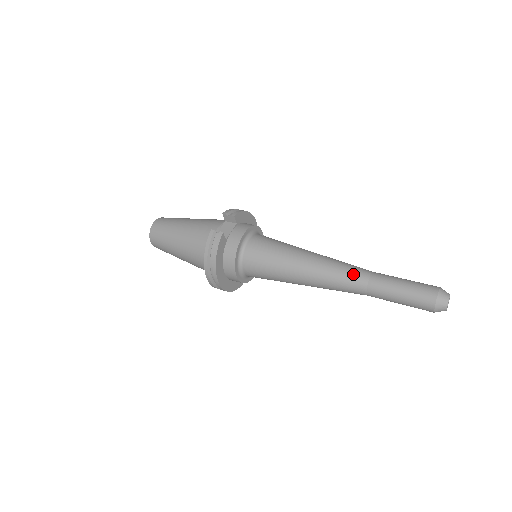
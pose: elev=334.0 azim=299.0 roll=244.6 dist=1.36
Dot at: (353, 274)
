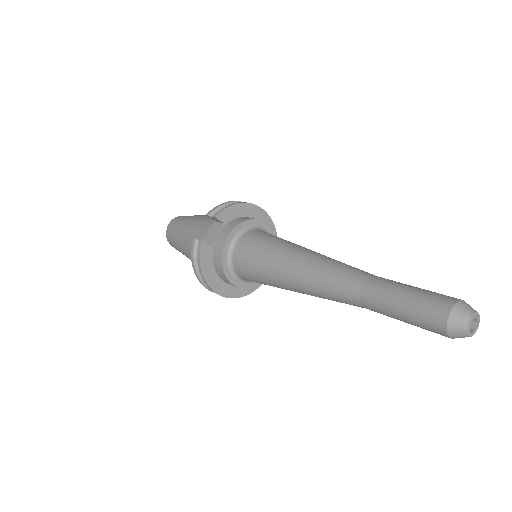
Dot at: (342, 283)
